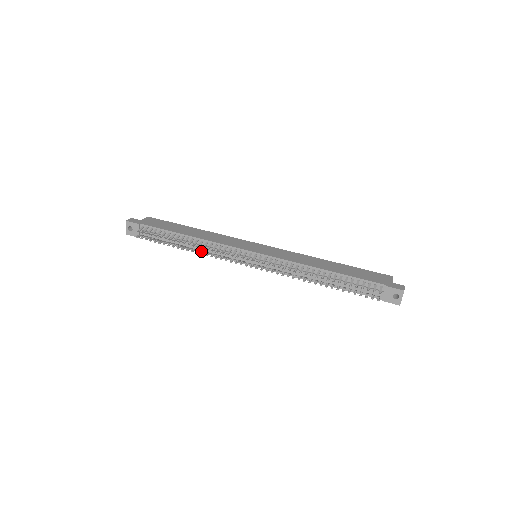
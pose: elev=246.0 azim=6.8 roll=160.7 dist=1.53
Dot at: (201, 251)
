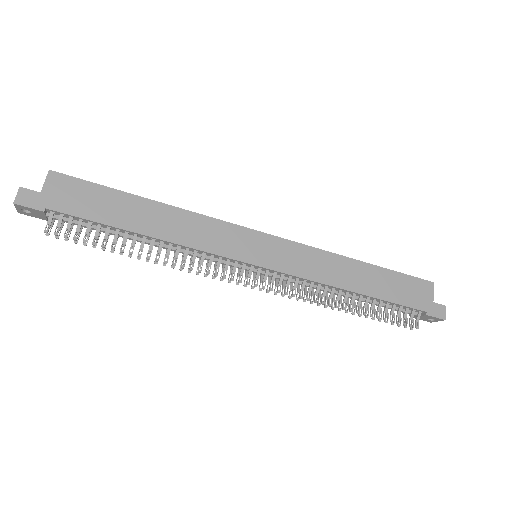
Dot at: occluded
